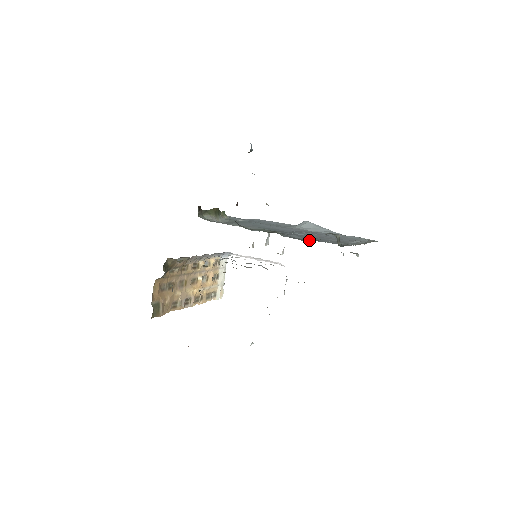
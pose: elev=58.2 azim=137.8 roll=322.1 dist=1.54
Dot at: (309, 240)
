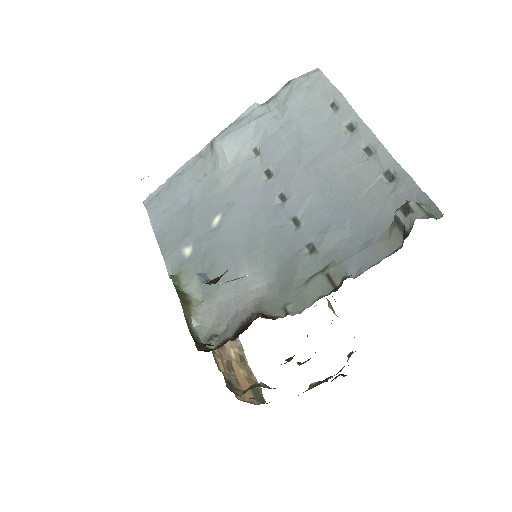
Dot at: (387, 245)
